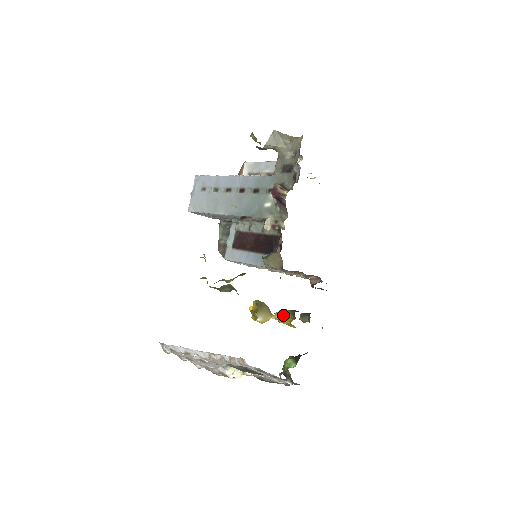
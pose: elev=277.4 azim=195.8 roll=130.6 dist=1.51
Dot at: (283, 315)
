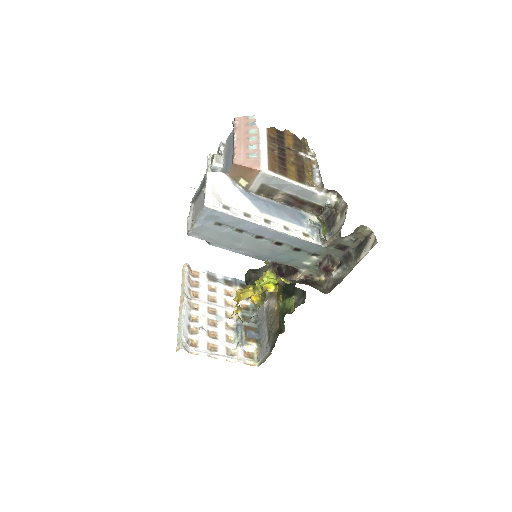
Dot at: (269, 285)
